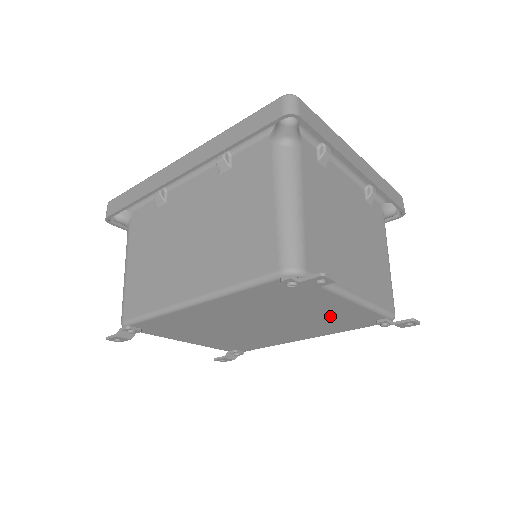
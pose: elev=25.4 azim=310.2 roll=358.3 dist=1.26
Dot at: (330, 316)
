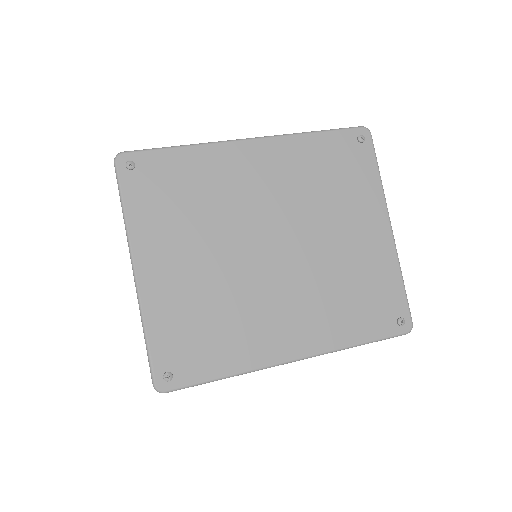
Dot at: occluded
